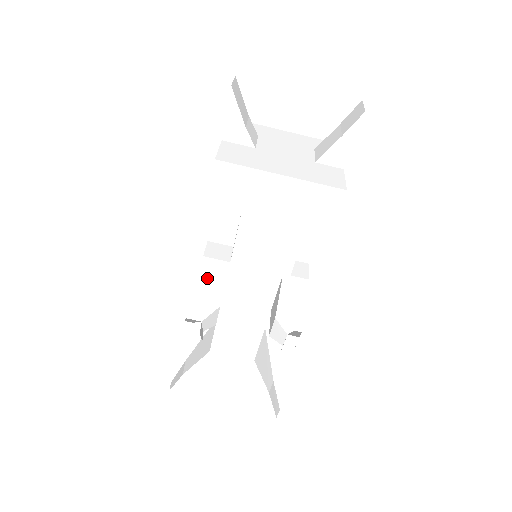
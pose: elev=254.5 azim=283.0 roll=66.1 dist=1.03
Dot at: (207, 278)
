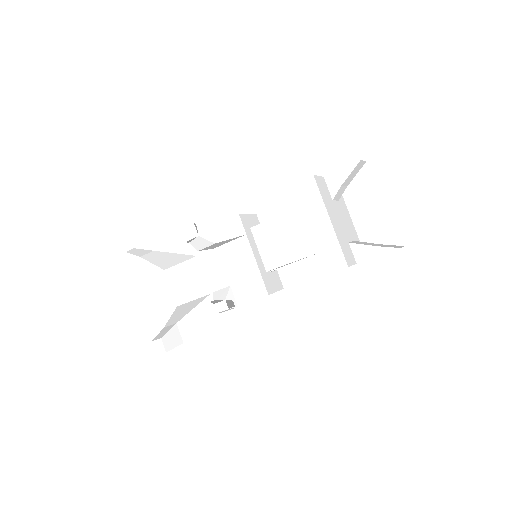
Dot at: (227, 225)
